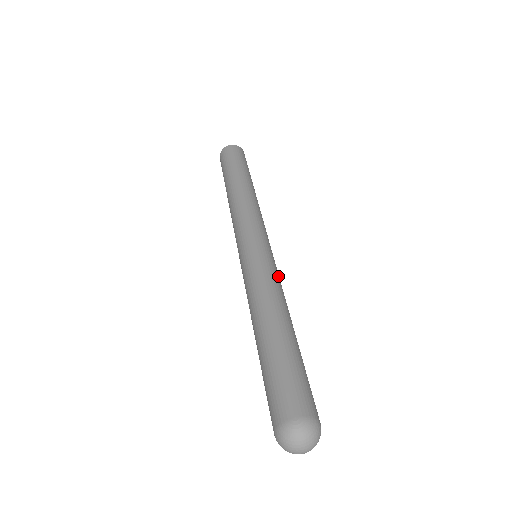
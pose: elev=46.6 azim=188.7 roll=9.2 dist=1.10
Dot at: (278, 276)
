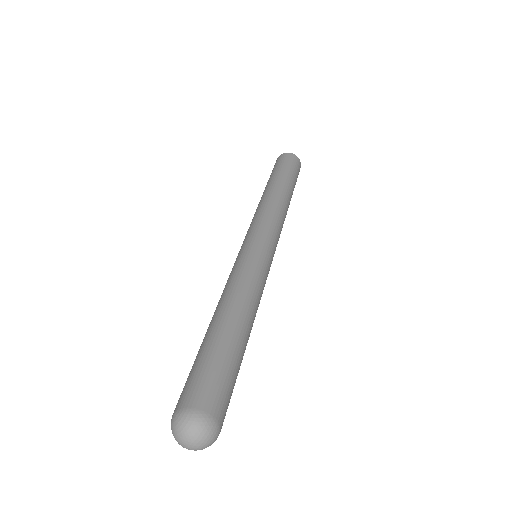
Dot at: (251, 269)
